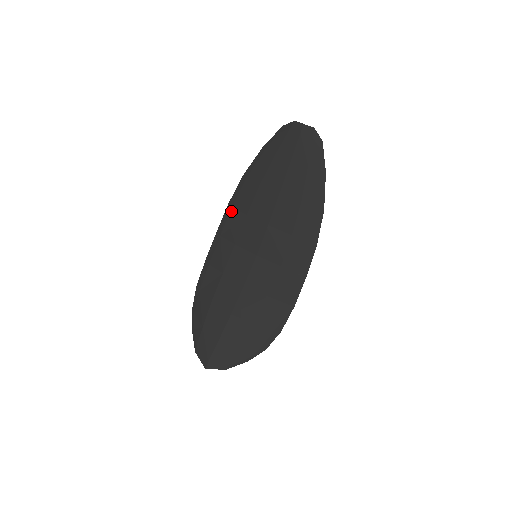
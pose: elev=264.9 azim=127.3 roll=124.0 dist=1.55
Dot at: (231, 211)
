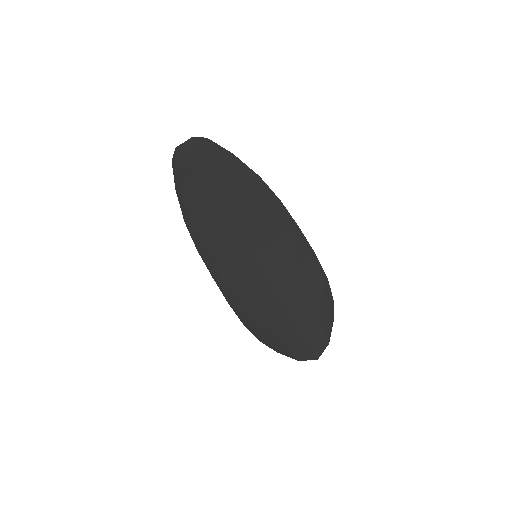
Dot at: (205, 252)
